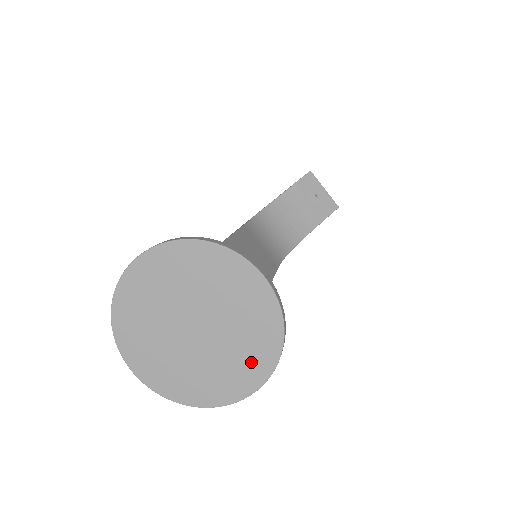
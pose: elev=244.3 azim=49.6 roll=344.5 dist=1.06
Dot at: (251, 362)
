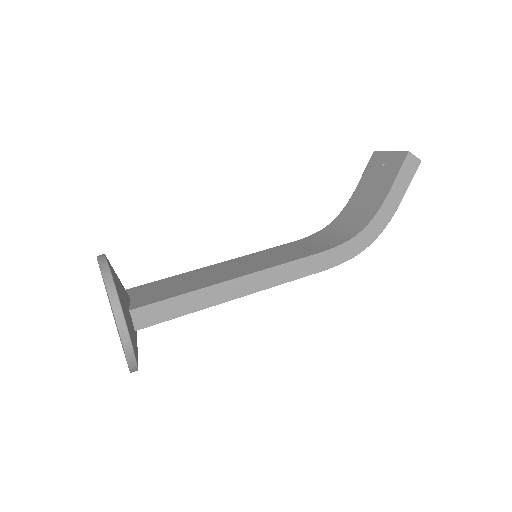
Dot at: occluded
